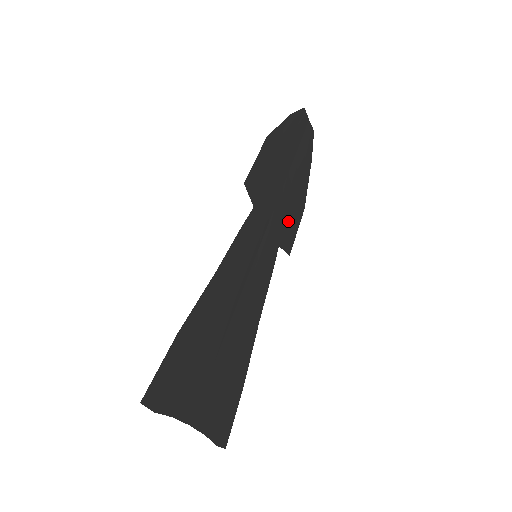
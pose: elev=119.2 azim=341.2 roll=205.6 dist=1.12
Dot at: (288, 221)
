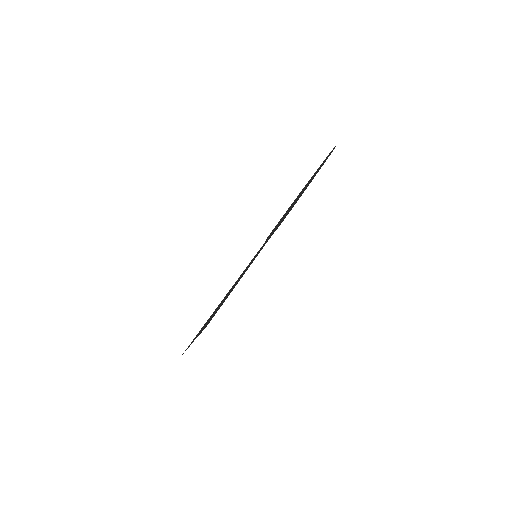
Dot at: (285, 217)
